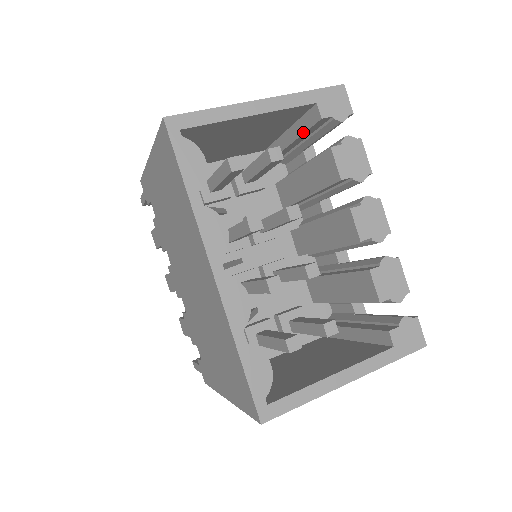
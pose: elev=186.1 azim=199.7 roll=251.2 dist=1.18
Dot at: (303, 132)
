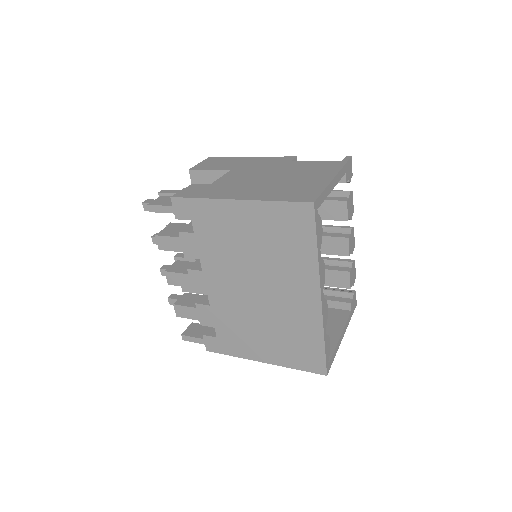
Dot at: occluded
